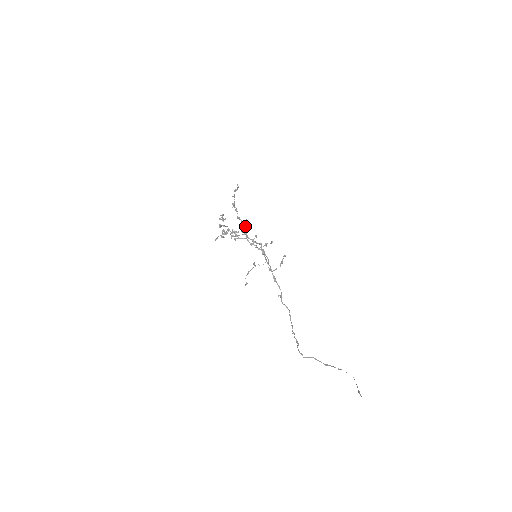
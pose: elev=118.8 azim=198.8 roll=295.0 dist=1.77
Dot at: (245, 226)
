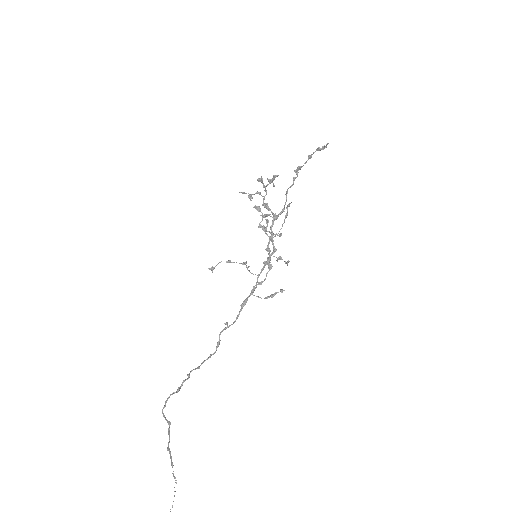
Dot at: (283, 210)
